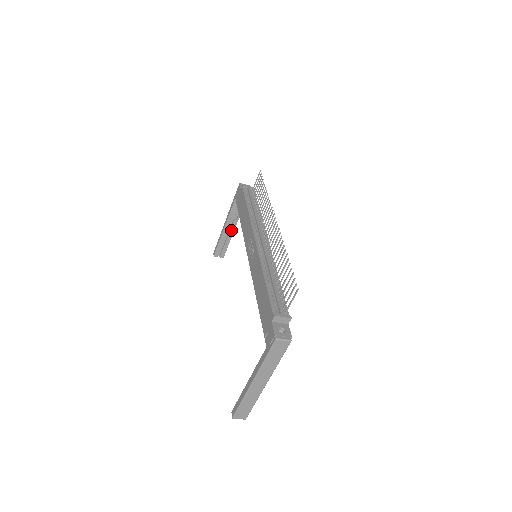
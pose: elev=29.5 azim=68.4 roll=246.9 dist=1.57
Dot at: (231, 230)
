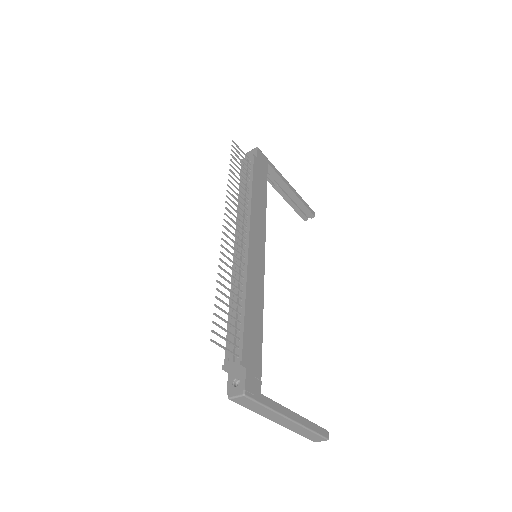
Dot at: (290, 193)
